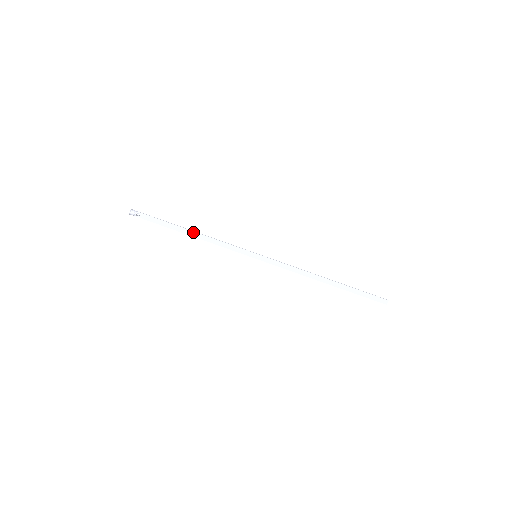
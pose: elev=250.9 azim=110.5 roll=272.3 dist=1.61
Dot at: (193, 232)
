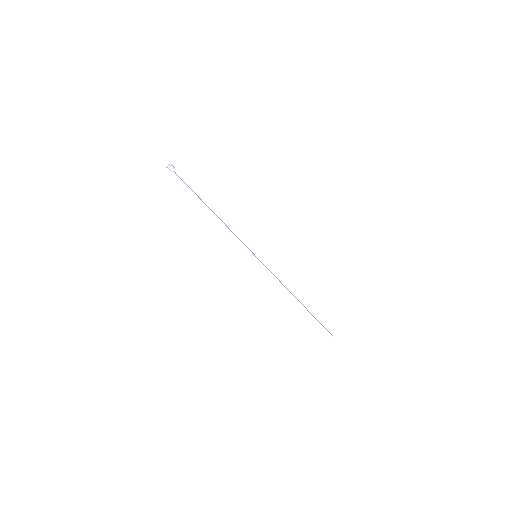
Dot at: (214, 212)
